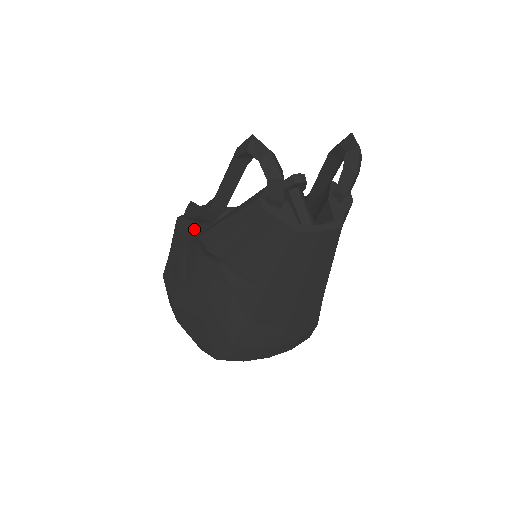
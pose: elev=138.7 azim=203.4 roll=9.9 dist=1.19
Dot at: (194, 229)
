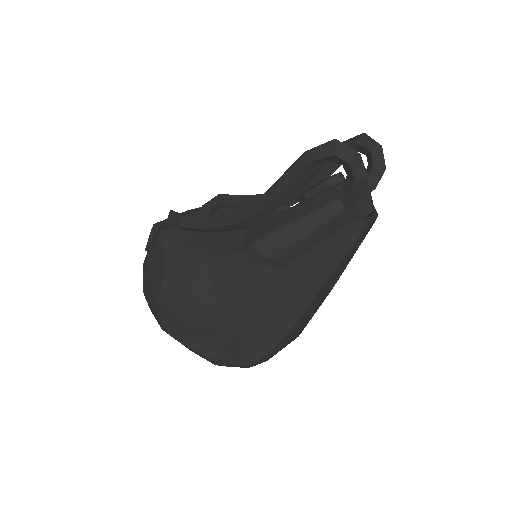
Dot at: (204, 240)
